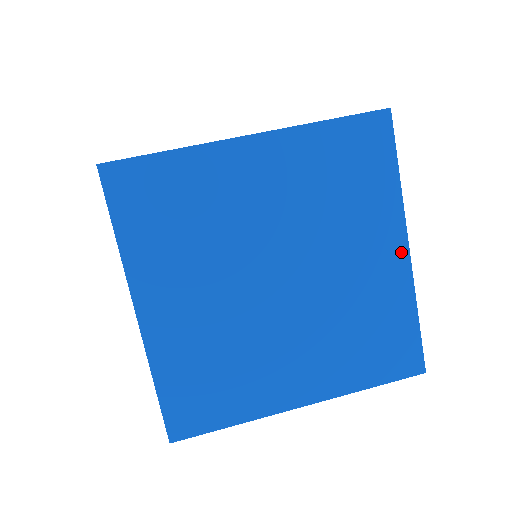
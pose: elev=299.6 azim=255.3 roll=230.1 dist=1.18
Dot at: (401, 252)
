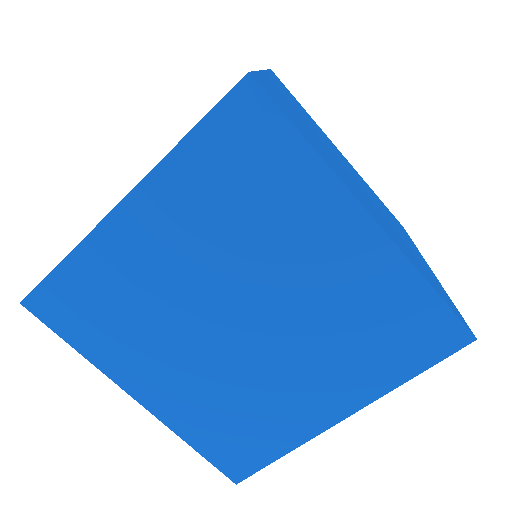
Dot at: occluded
